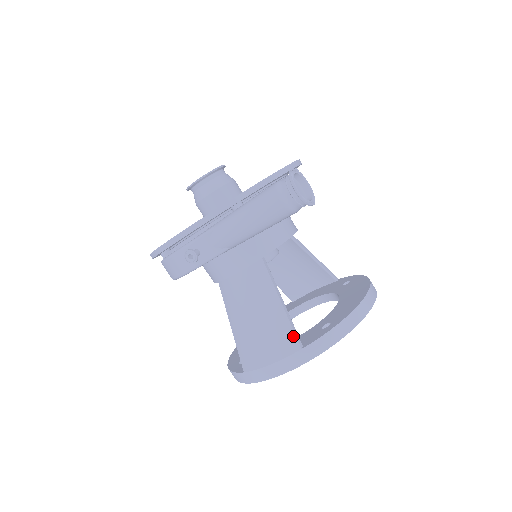
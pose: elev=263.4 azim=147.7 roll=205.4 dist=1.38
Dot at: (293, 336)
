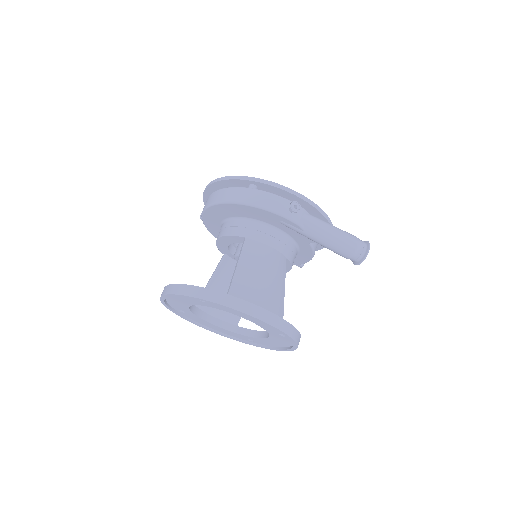
Dot at: (283, 308)
